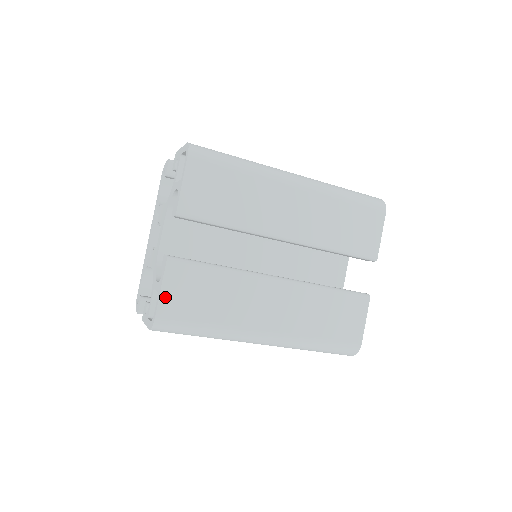
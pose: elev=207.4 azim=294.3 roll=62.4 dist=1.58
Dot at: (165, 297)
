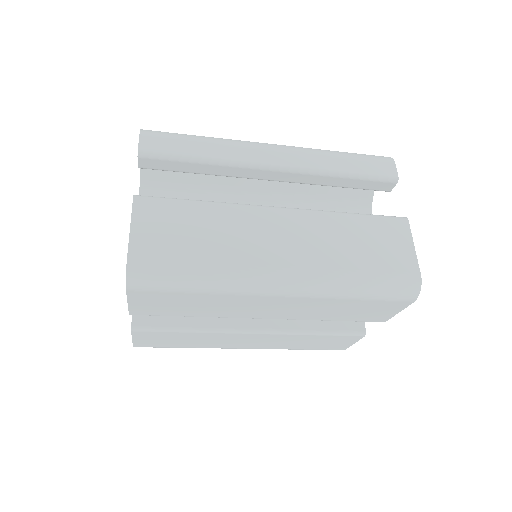
Dot at: (138, 342)
